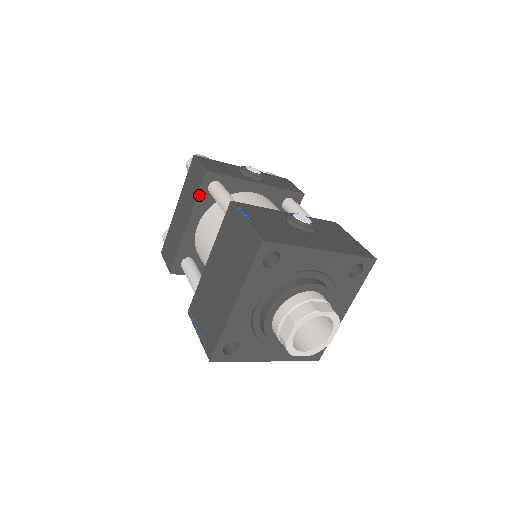
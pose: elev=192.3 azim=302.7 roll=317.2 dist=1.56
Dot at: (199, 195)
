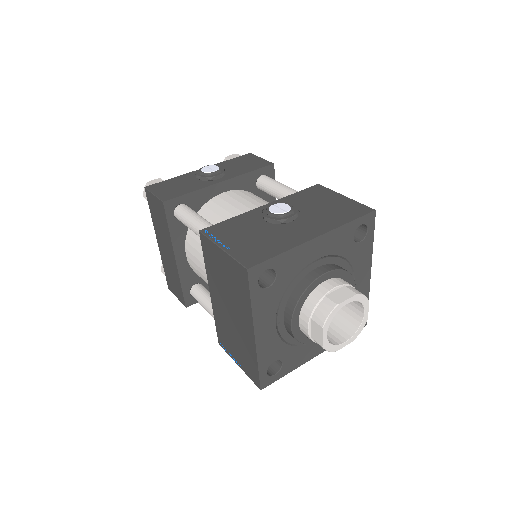
Dot at: (170, 227)
